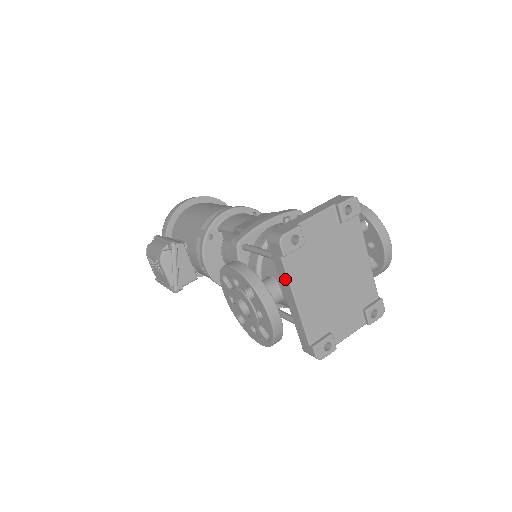
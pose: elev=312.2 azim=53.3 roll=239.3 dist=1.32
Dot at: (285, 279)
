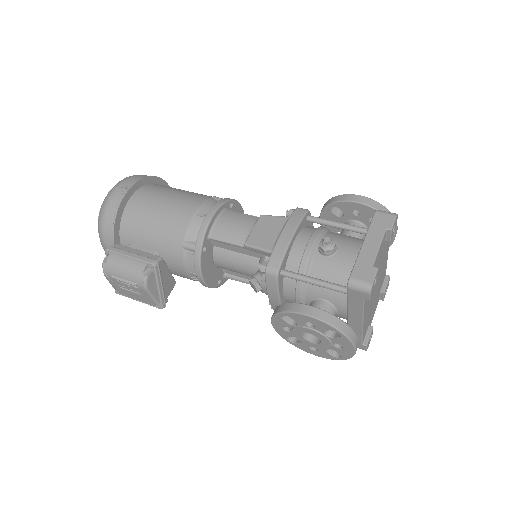
Dot at: (358, 311)
